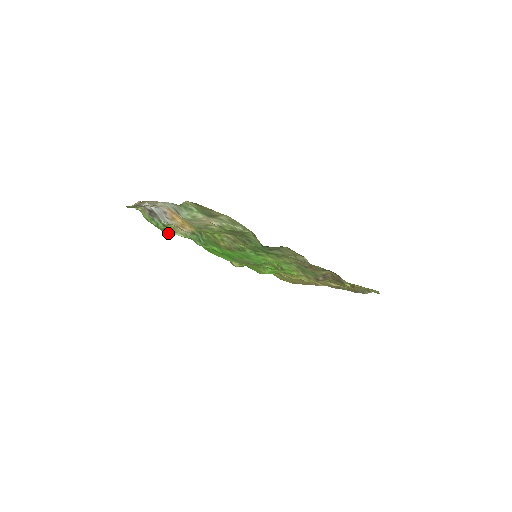
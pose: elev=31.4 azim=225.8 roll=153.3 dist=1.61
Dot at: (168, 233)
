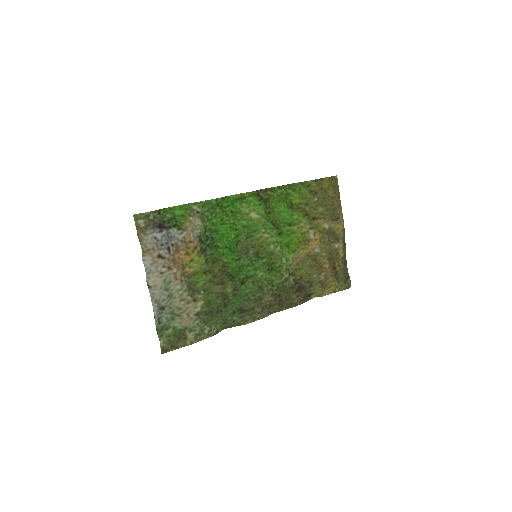
Dot at: (185, 204)
